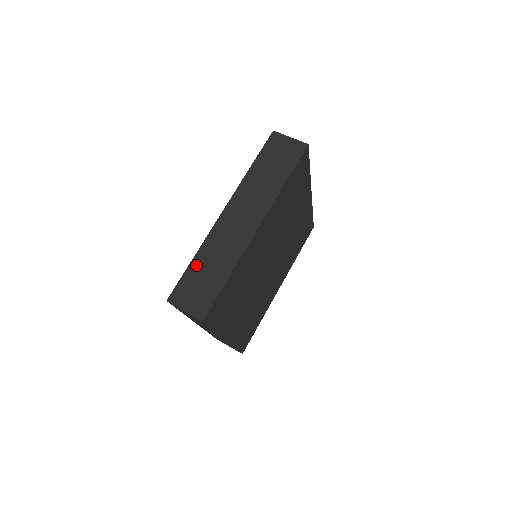
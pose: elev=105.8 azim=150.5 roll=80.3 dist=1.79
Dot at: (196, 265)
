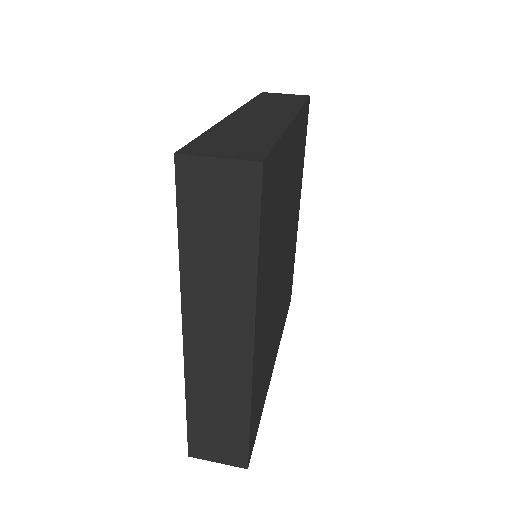
Dot at: (215, 134)
